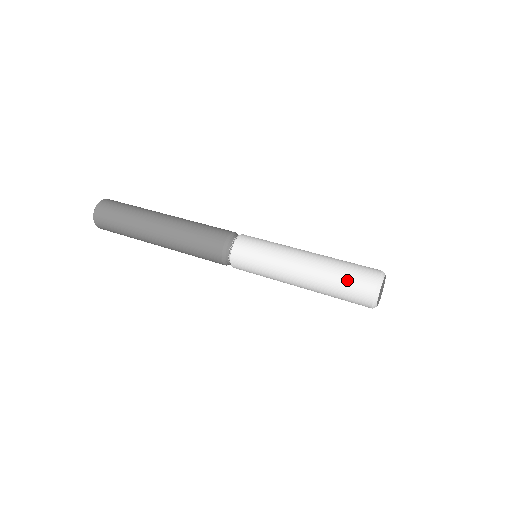
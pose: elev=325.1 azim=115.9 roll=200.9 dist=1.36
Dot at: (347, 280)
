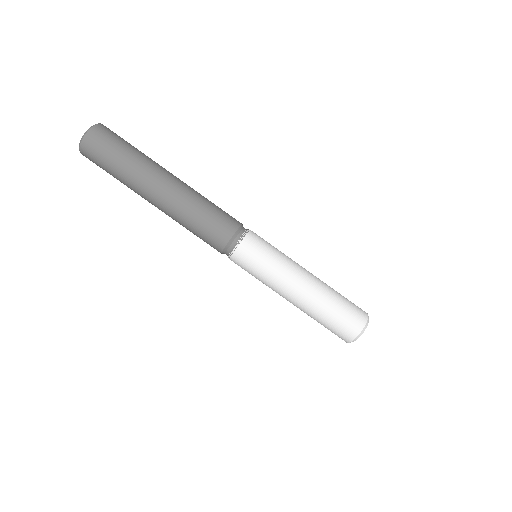
Dot at: (335, 320)
